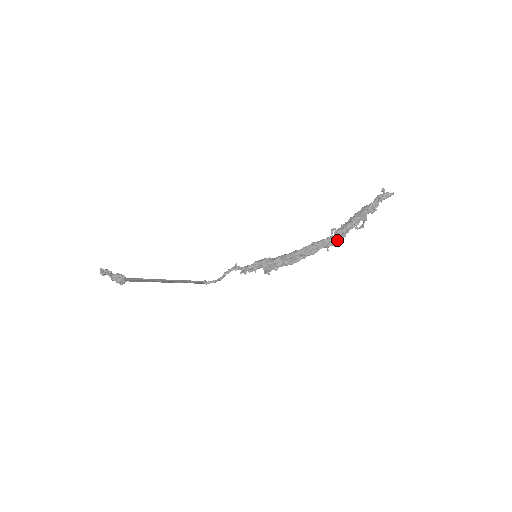
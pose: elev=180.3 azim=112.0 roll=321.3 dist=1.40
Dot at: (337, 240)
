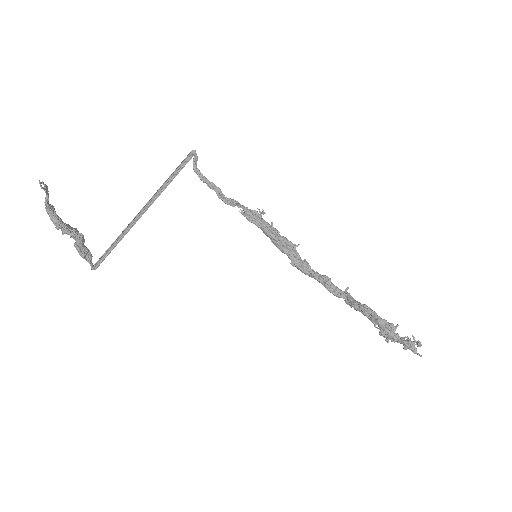
Dot at: (347, 303)
